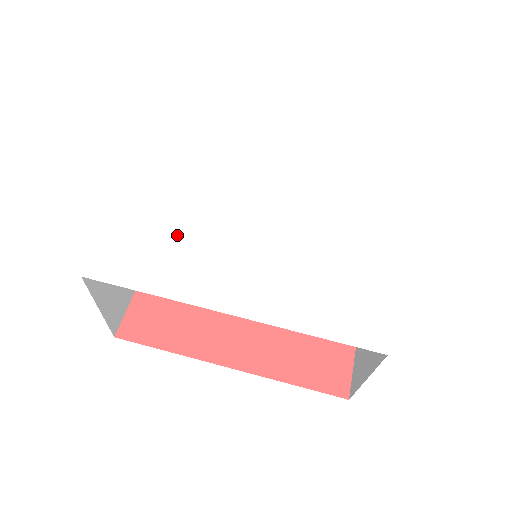
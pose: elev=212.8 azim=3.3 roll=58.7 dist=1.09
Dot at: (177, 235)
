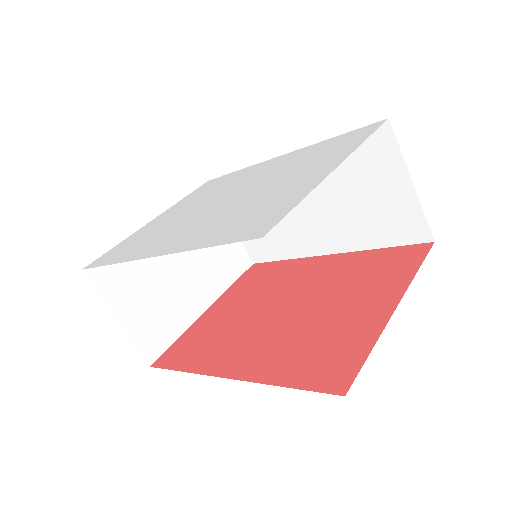
Dot at: (158, 230)
